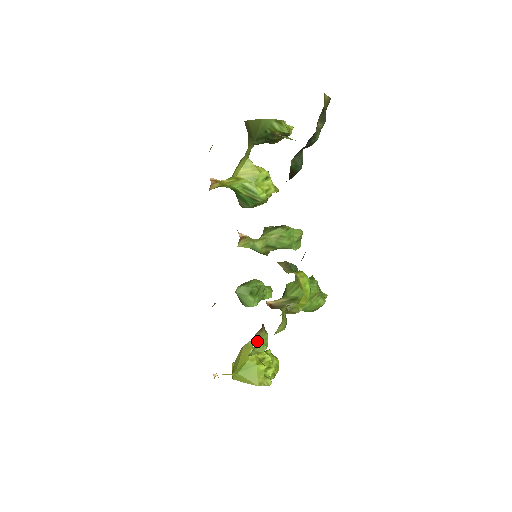
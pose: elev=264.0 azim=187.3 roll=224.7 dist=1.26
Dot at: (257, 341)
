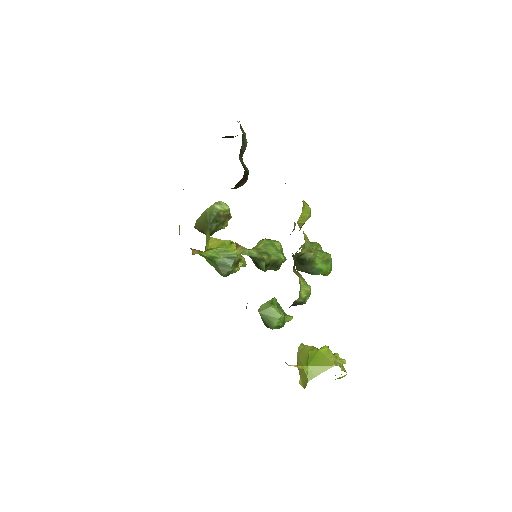
Dot at: (298, 276)
